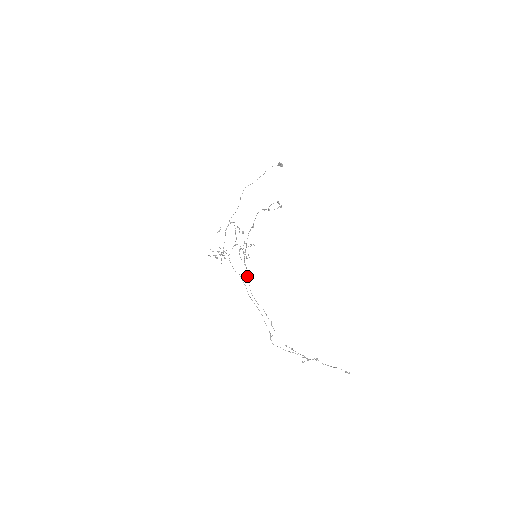
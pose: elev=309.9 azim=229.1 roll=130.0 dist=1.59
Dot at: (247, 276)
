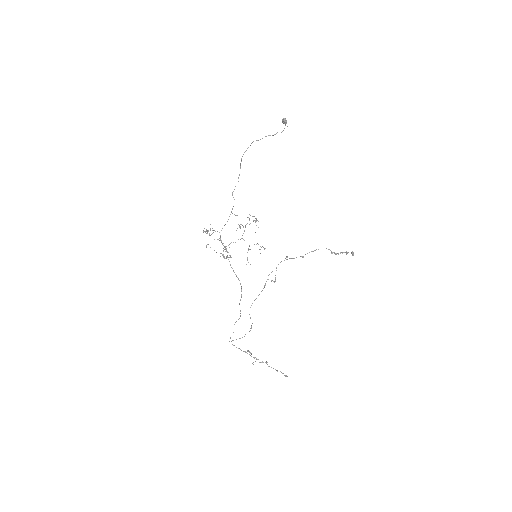
Dot at: occluded
